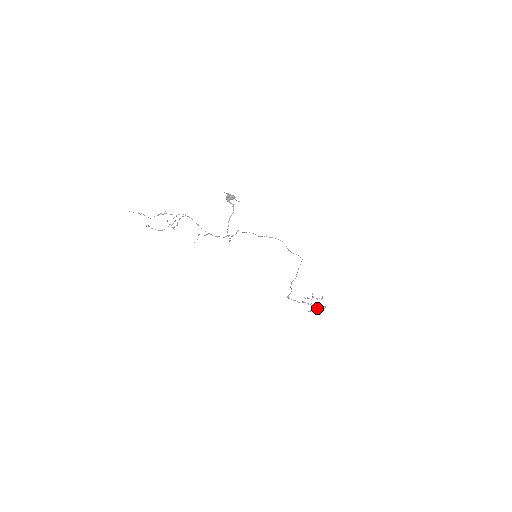
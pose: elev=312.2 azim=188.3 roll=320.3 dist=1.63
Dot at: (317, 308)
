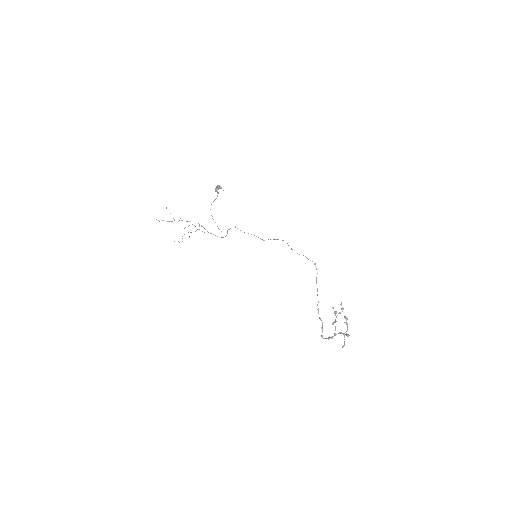
Dot at: (347, 334)
